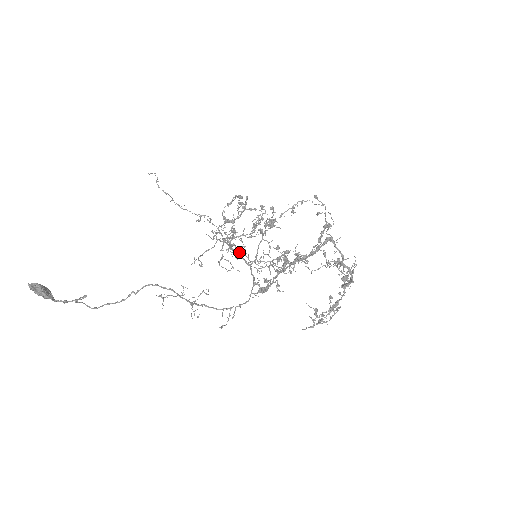
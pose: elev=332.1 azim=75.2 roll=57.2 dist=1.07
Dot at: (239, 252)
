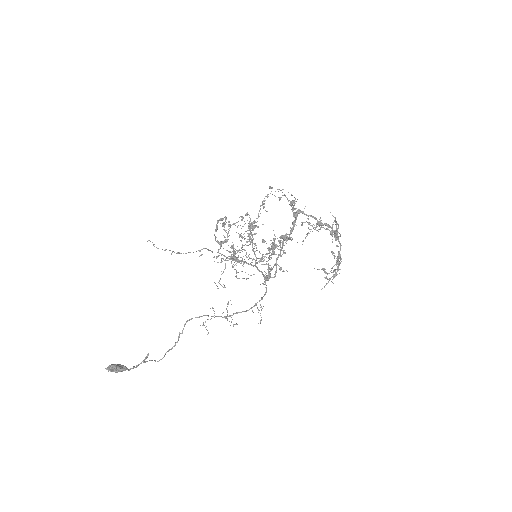
Dot at: (242, 261)
